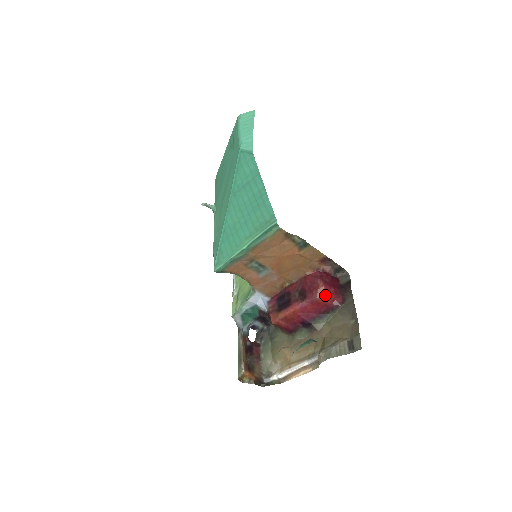
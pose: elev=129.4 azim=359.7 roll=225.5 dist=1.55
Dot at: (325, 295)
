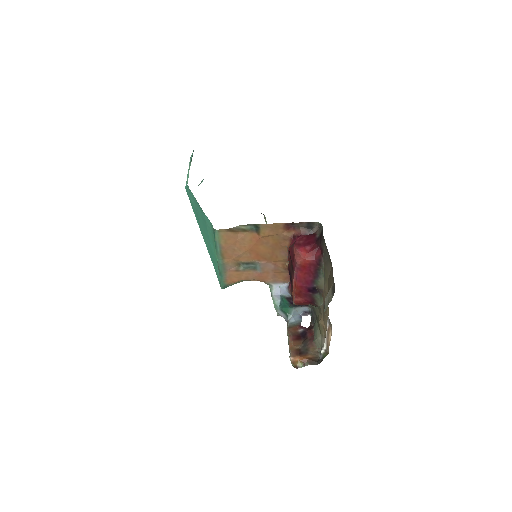
Dot at: (302, 257)
